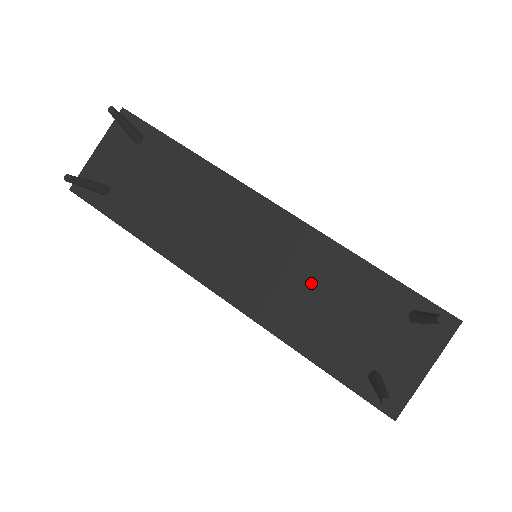
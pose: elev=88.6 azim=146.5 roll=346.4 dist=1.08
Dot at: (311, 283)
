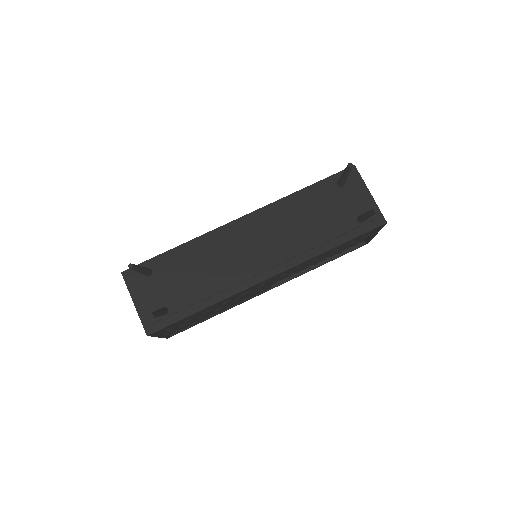
Dot at: (295, 223)
